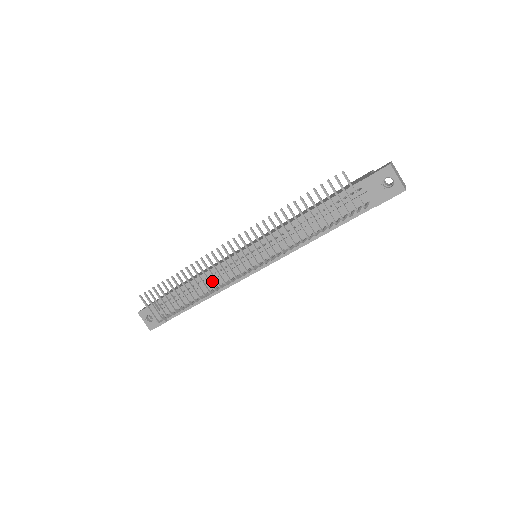
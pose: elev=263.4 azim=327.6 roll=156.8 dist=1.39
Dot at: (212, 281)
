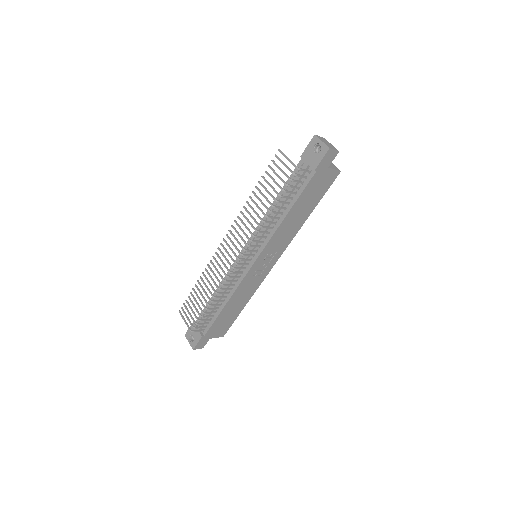
Dot at: occluded
